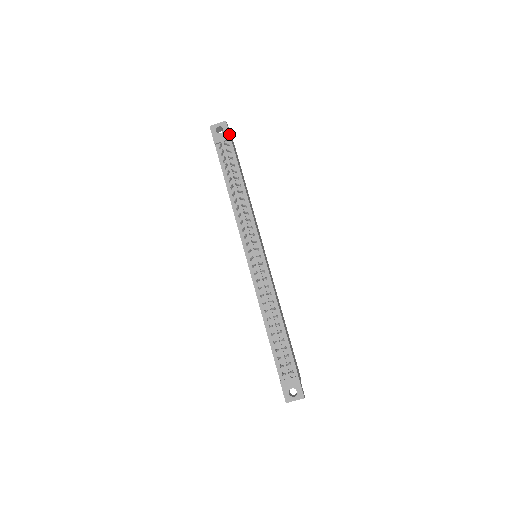
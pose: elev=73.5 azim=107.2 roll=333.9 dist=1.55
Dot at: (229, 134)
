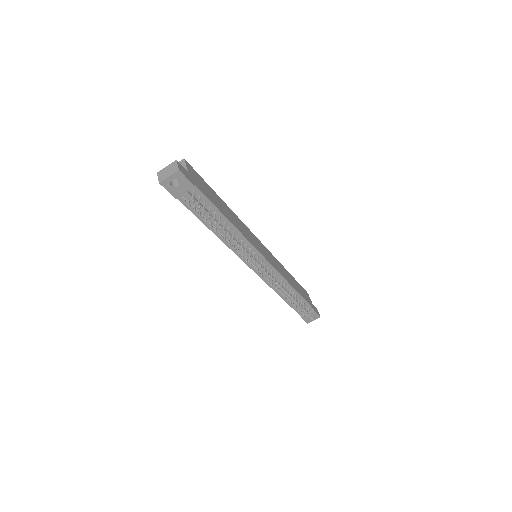
Dot at: (191, 183)
